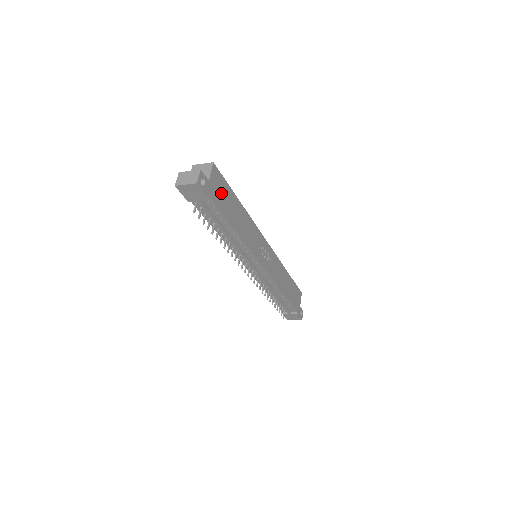
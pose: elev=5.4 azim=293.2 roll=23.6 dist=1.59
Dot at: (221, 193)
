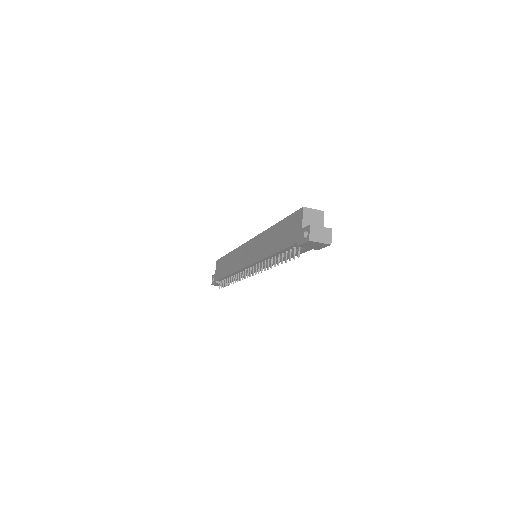
Dot at: occluded
